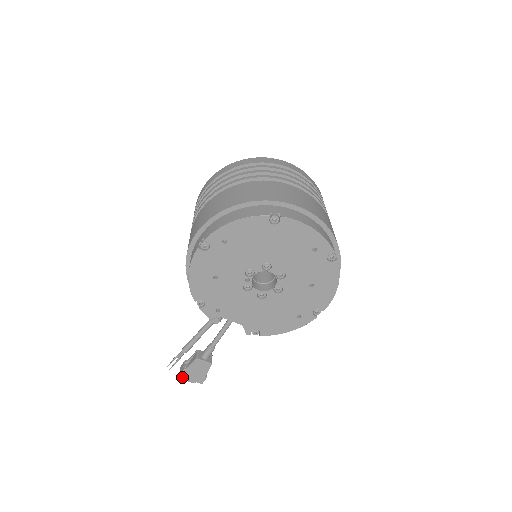
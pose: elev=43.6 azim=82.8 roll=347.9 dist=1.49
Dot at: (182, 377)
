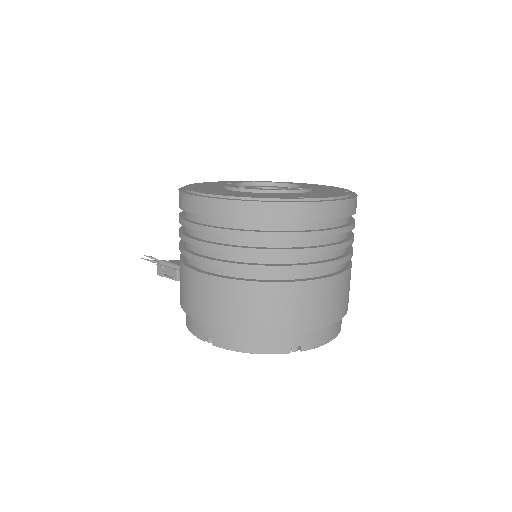
Dot at: occluded
